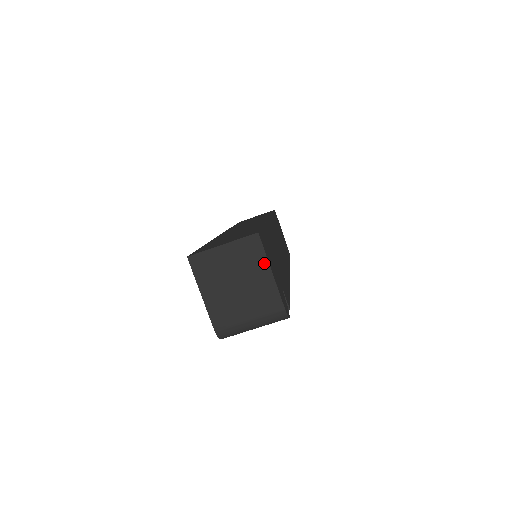
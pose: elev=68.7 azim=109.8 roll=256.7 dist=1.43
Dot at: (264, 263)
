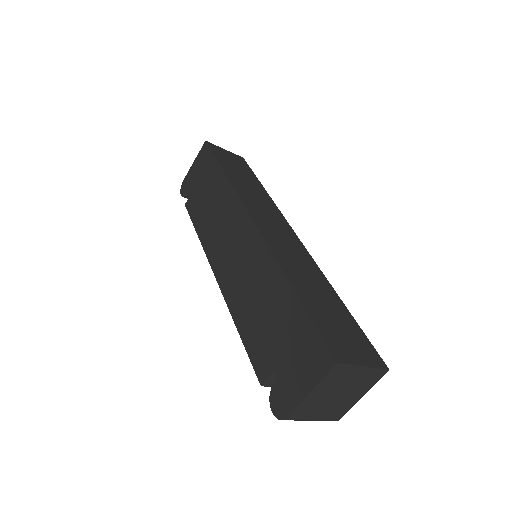
Dot at: (367, 389)
